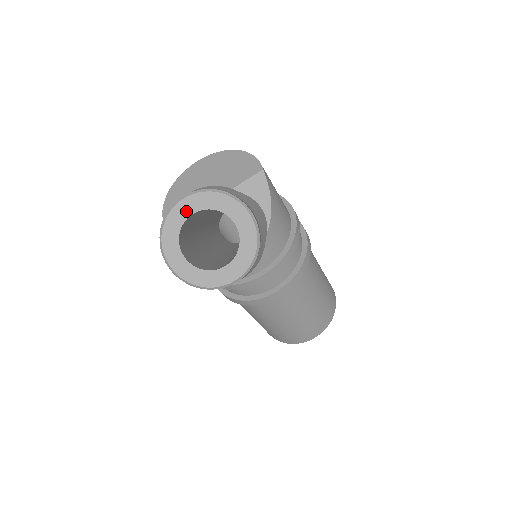
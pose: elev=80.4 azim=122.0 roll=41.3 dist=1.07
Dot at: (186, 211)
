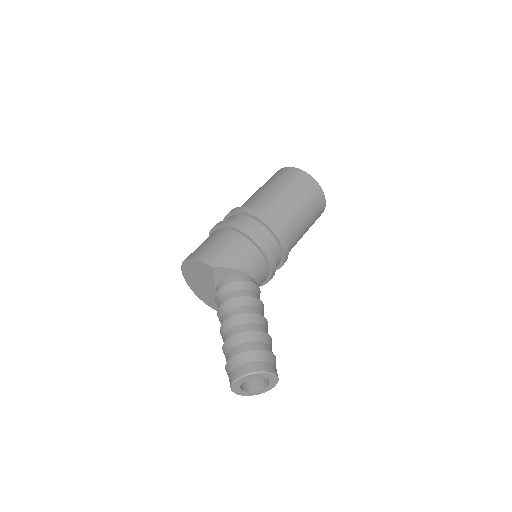
Dot at: (238, 389)
